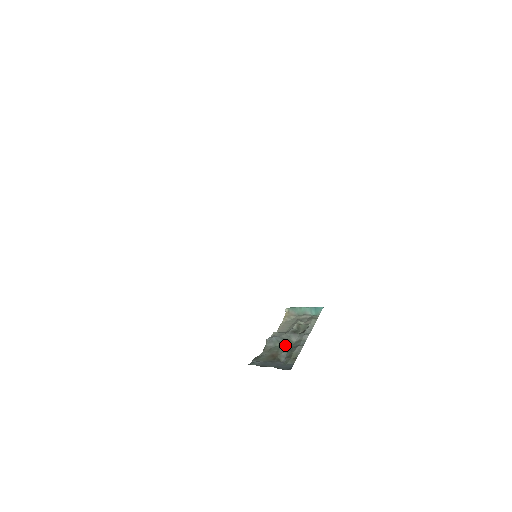
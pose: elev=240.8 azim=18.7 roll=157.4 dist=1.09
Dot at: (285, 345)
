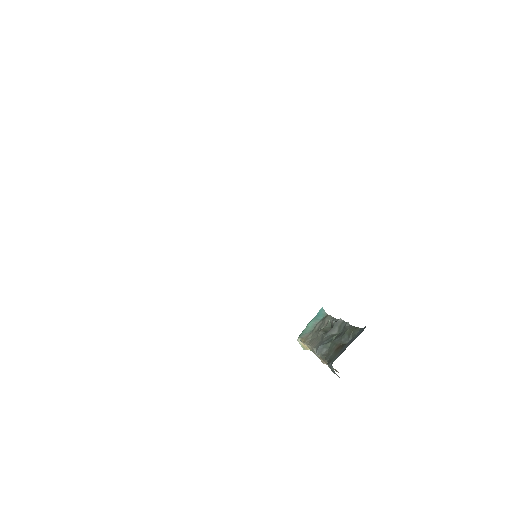
Dot at: (335, 339)
